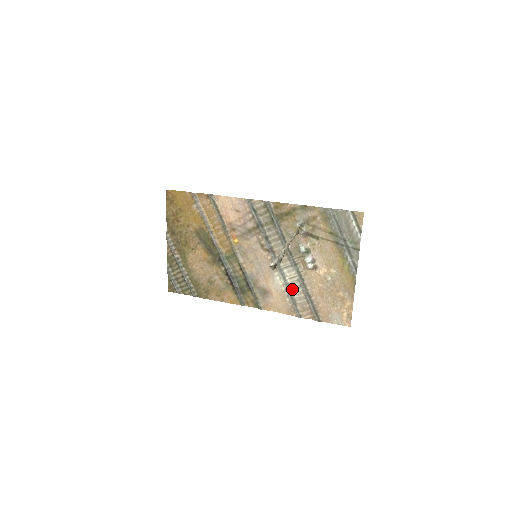
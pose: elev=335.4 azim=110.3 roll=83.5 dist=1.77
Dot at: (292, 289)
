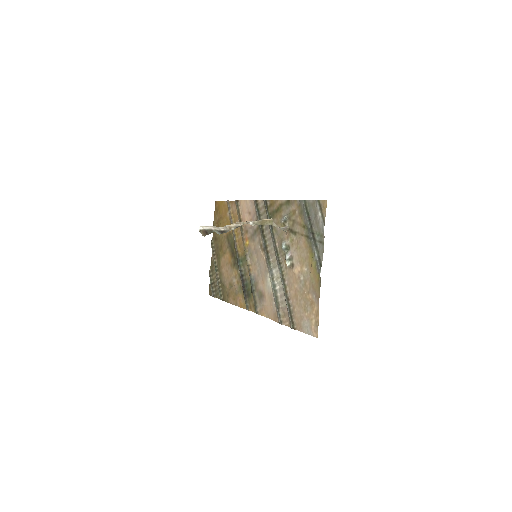
Dot at: (278, 291)
